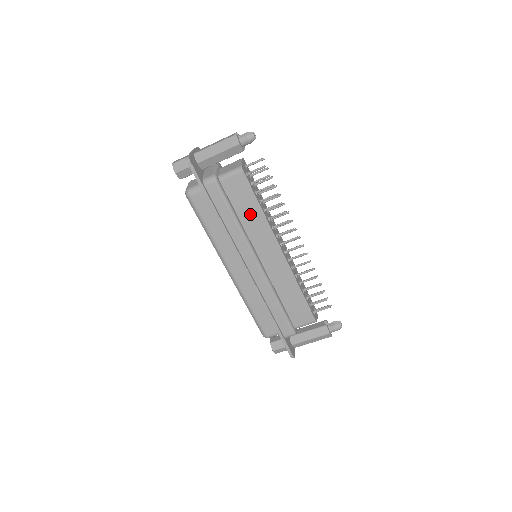
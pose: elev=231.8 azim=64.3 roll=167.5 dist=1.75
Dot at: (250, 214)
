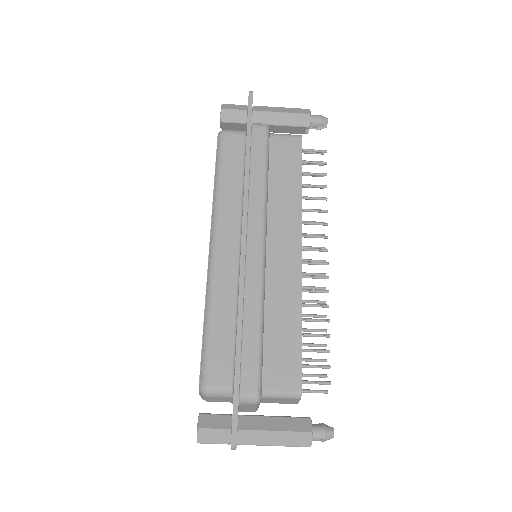
Dot at: (284, 187)
